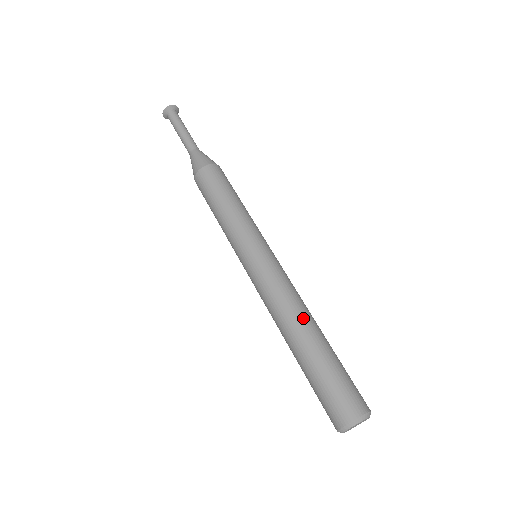
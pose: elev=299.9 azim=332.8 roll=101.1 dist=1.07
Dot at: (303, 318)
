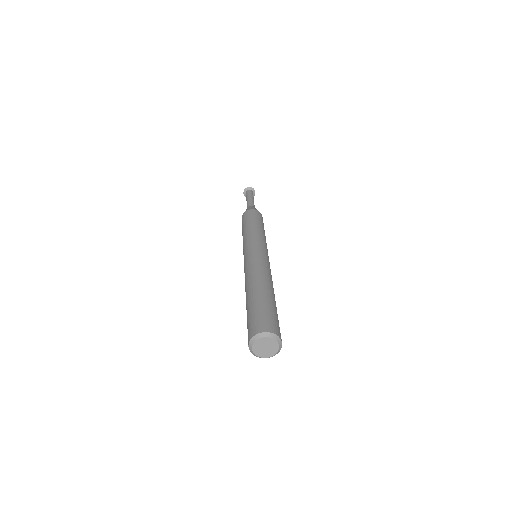
Dot at: (265, 280)
